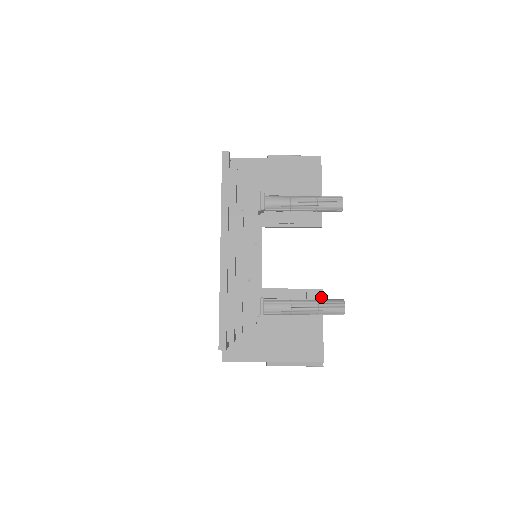
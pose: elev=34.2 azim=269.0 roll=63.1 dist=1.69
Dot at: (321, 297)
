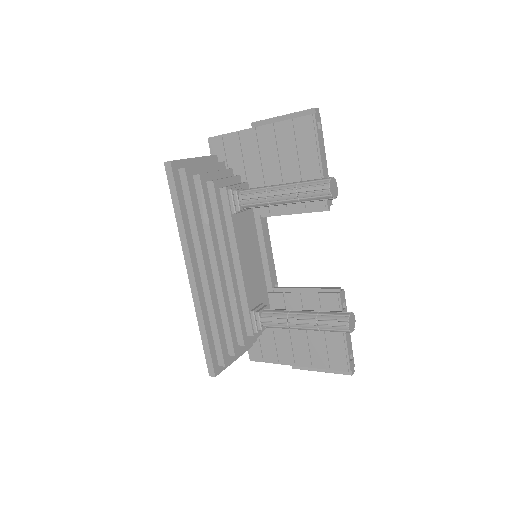
Dot at: (338, 299)
